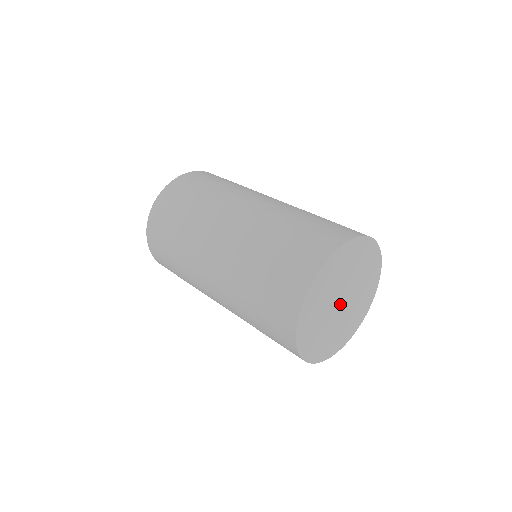
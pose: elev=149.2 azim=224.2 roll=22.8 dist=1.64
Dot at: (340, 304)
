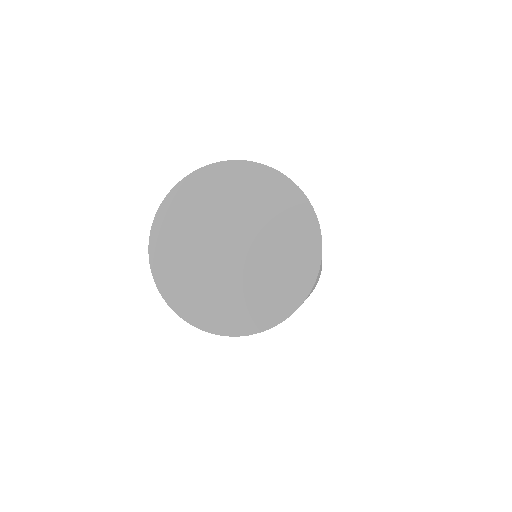
Dot at: (230, 250)
